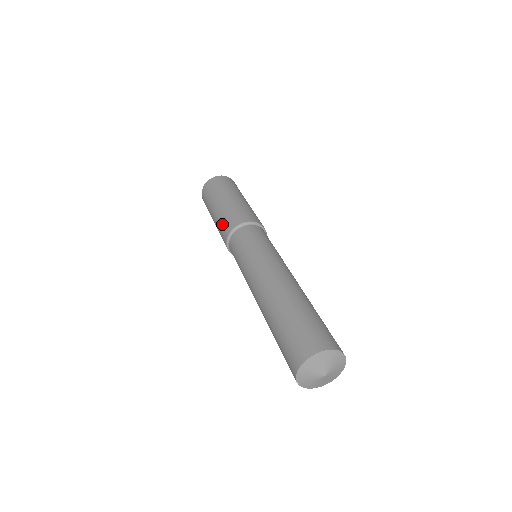
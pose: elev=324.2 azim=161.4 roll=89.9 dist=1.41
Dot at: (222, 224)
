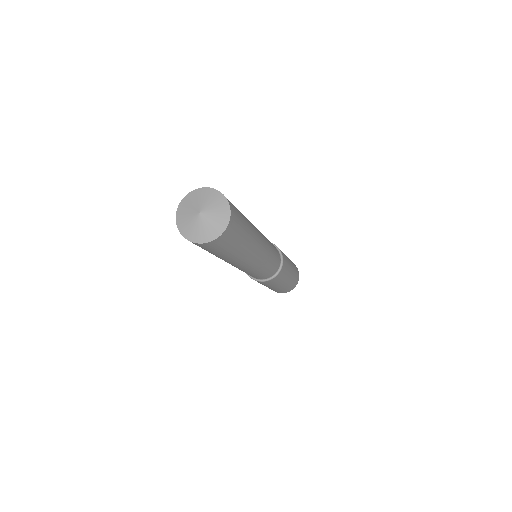
Dot at: occluded
